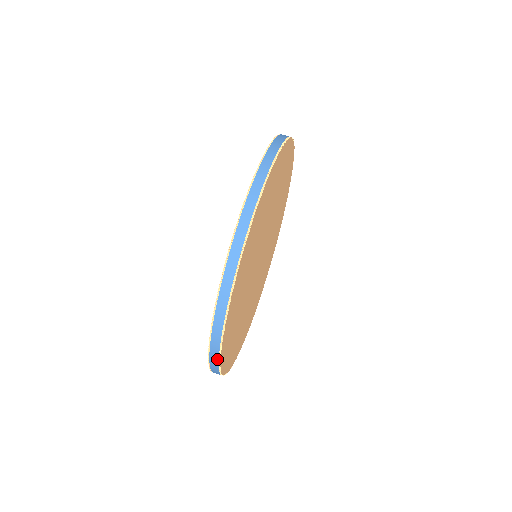
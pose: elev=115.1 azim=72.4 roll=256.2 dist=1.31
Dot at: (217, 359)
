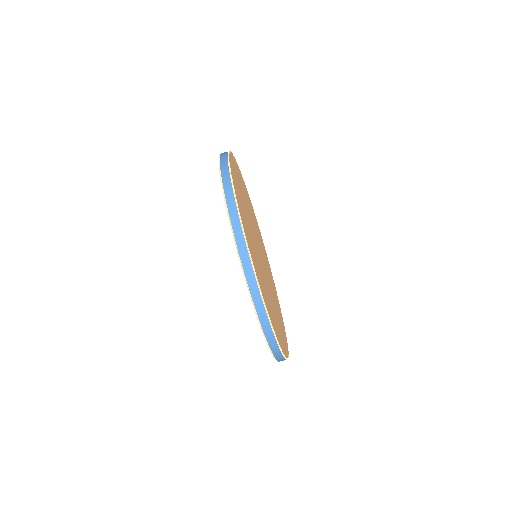
Dot at: occluded
